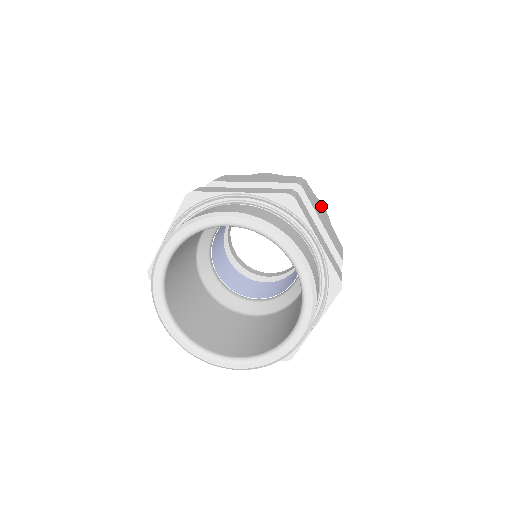
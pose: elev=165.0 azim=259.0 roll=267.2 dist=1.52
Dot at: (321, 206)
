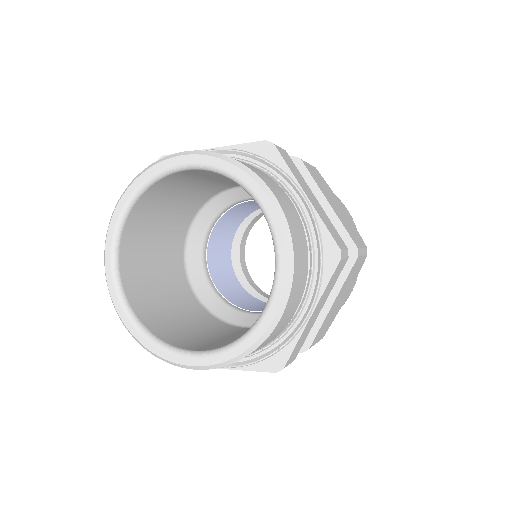
Dot at: (338, 200)
